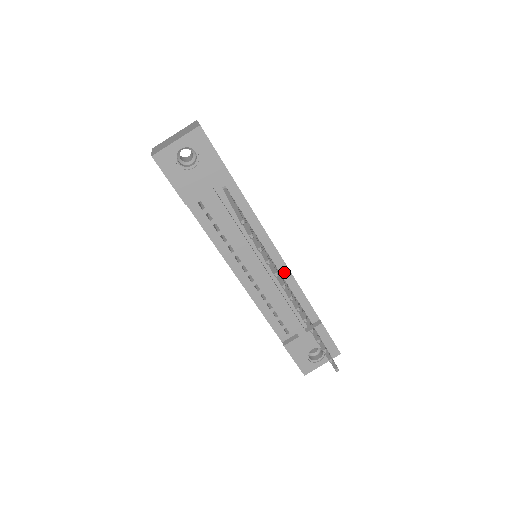
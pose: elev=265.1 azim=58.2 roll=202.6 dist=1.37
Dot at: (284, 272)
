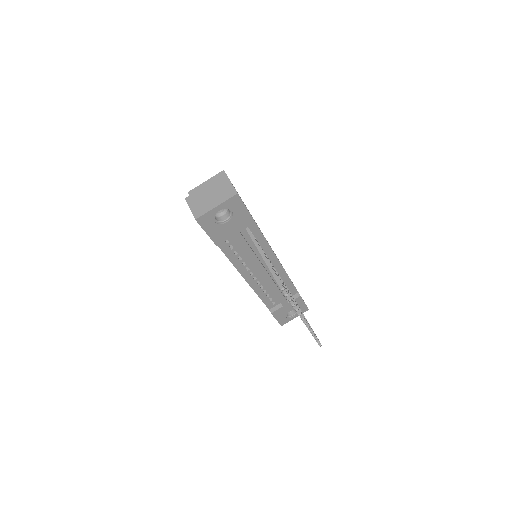
Dot at: (280, 270)
